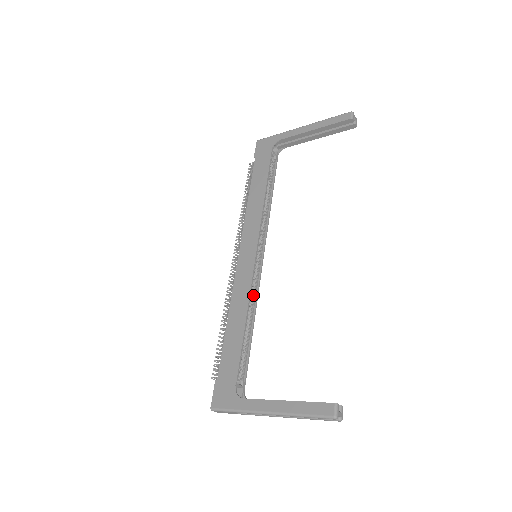
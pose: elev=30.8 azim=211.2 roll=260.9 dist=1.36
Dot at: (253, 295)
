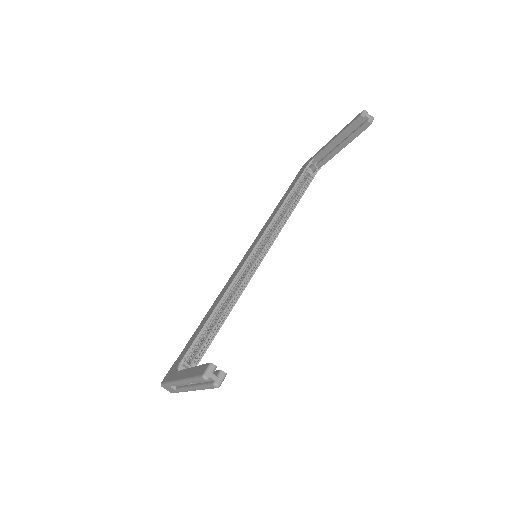
Dot at: (238, 289)
